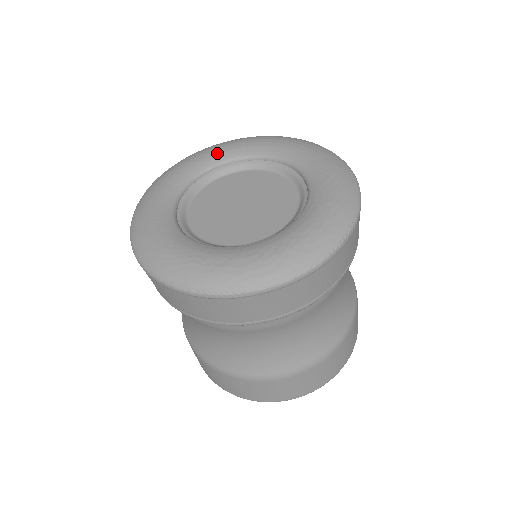
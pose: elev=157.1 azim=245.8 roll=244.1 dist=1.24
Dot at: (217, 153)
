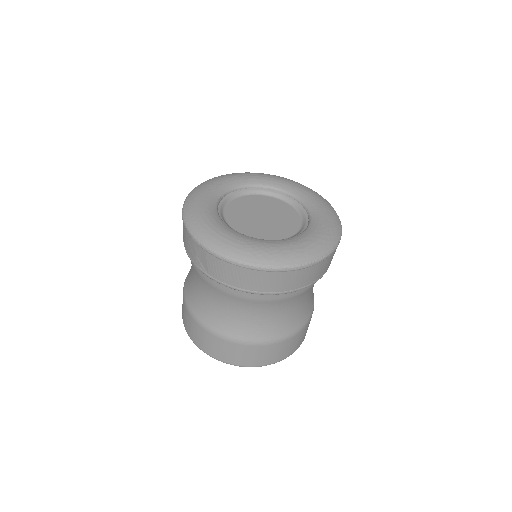
Dot at: (223, 184)
